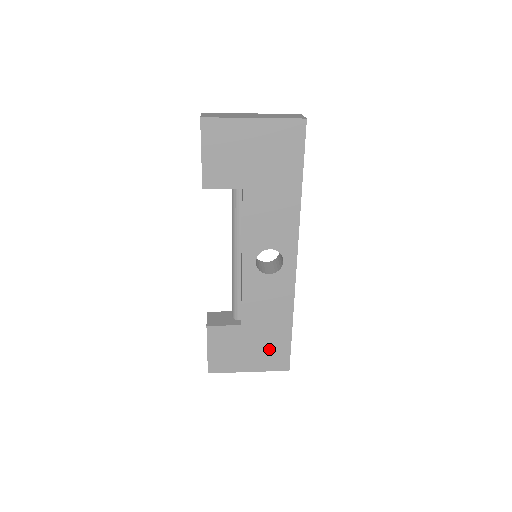
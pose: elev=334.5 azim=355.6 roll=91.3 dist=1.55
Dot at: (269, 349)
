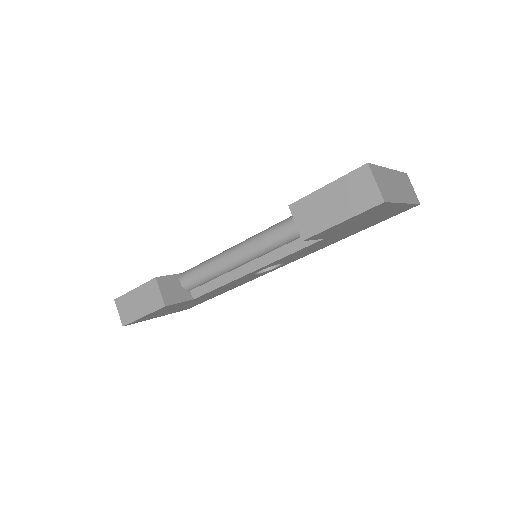
Dot at: (192, 304)
